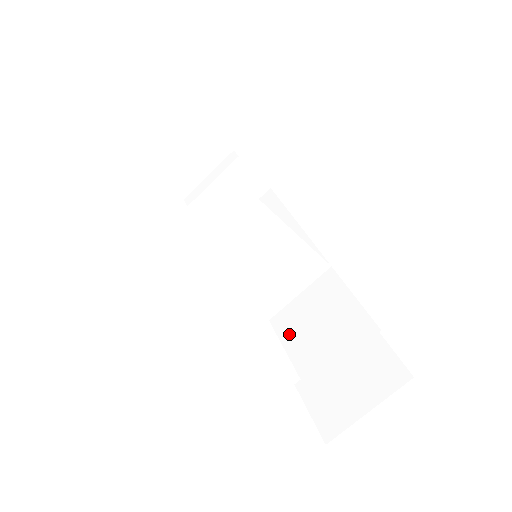
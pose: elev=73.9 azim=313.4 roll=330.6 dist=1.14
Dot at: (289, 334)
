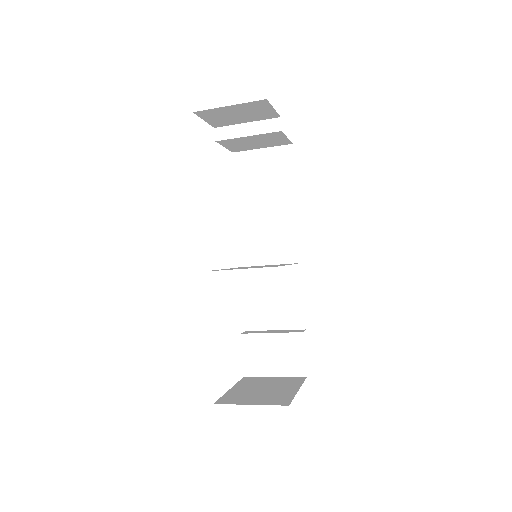
Dot at: (250, 288)
